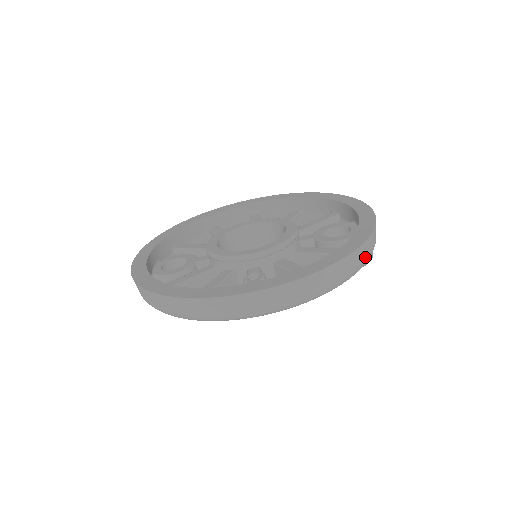
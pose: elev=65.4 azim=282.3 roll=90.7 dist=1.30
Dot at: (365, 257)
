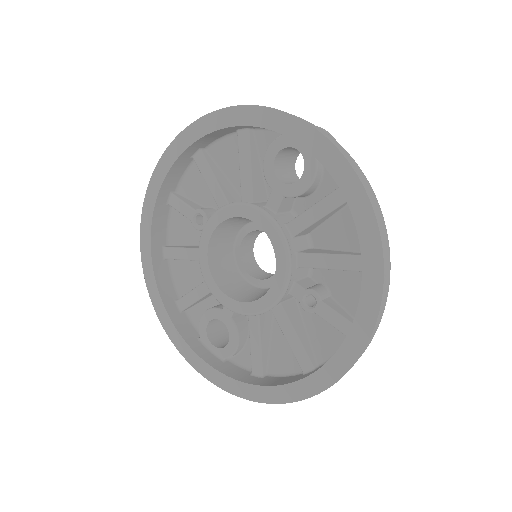
Dot at: (373, 195)
